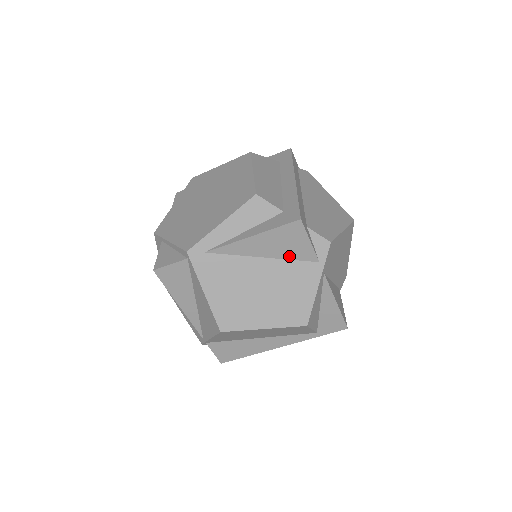
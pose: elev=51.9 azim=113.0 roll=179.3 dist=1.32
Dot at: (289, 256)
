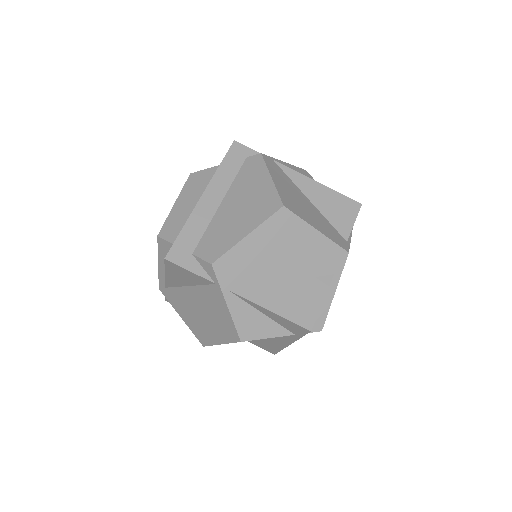
Dot at: (197, 283)
